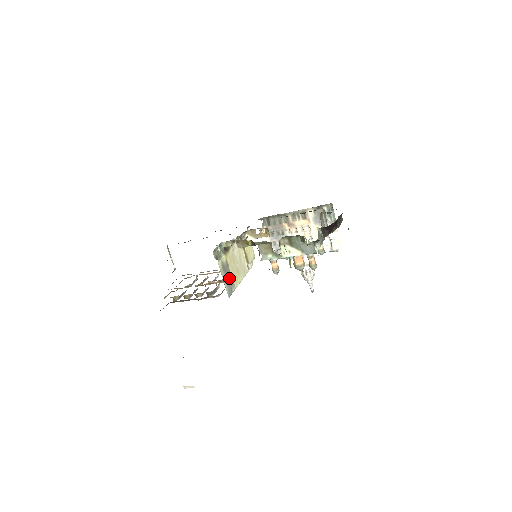
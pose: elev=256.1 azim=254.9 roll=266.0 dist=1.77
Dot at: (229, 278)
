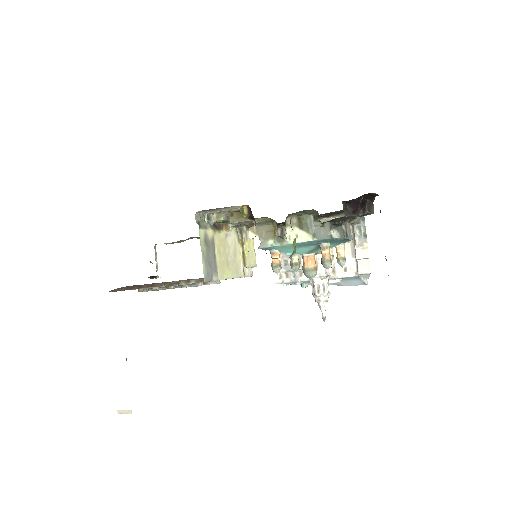
Dot at: (211, 260)
